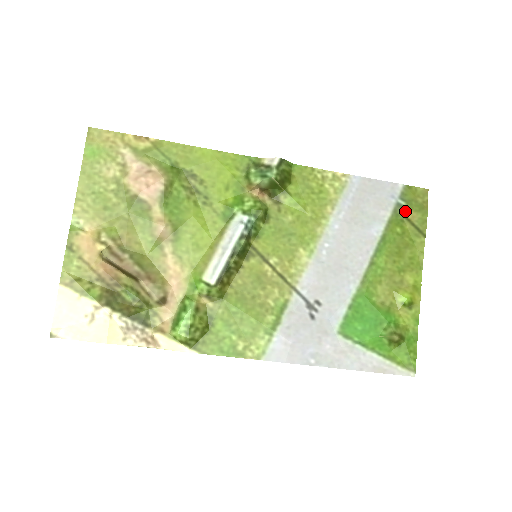
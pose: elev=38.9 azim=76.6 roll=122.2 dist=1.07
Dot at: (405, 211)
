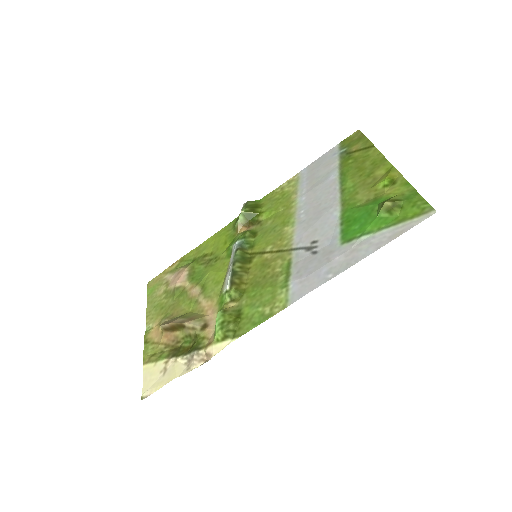
Dot at: (349, 151)
